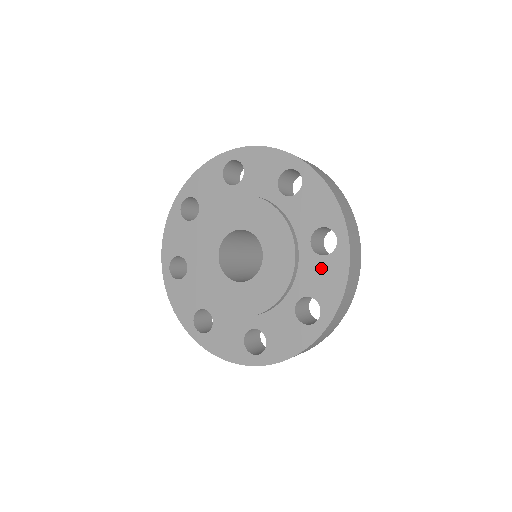
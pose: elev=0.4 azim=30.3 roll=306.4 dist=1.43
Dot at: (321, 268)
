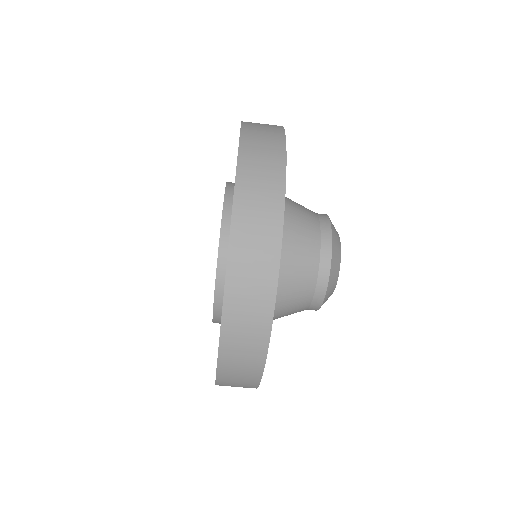
Dot at: occluded
